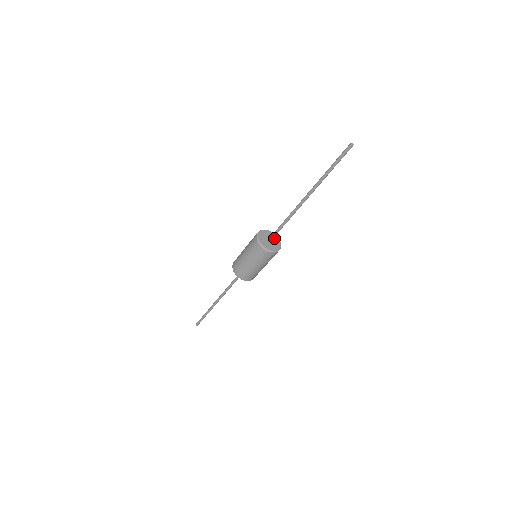
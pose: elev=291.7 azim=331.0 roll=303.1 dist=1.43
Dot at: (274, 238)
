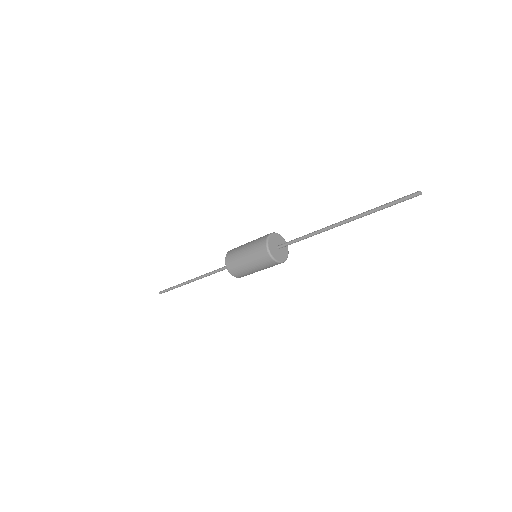
Dot at: (284, 253)
